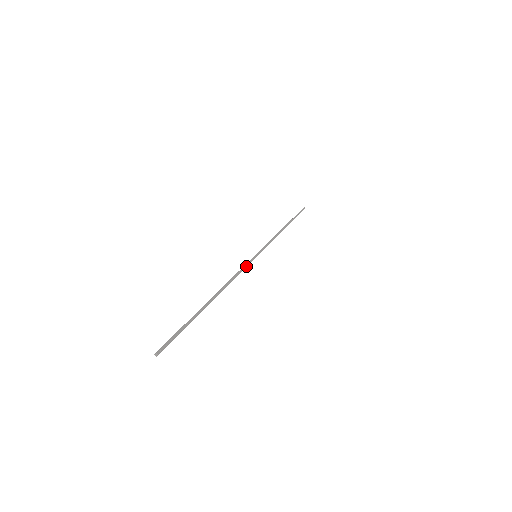
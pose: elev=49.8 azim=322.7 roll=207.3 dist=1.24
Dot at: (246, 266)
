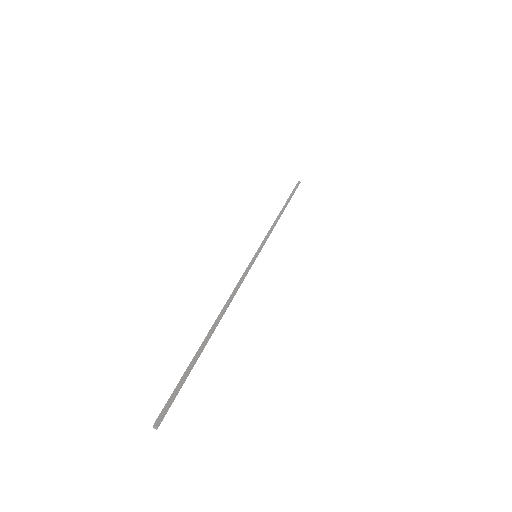
Dot at: (247, 273)
